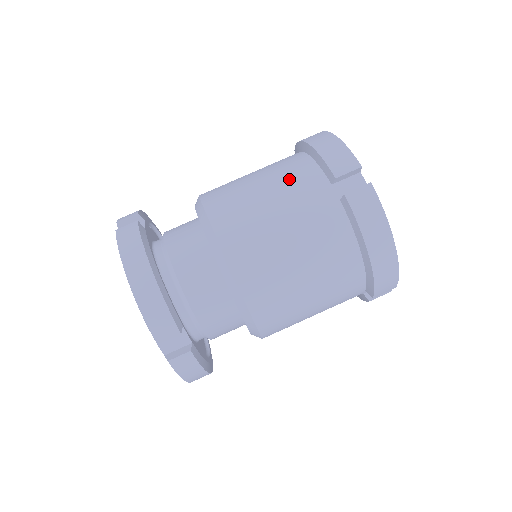
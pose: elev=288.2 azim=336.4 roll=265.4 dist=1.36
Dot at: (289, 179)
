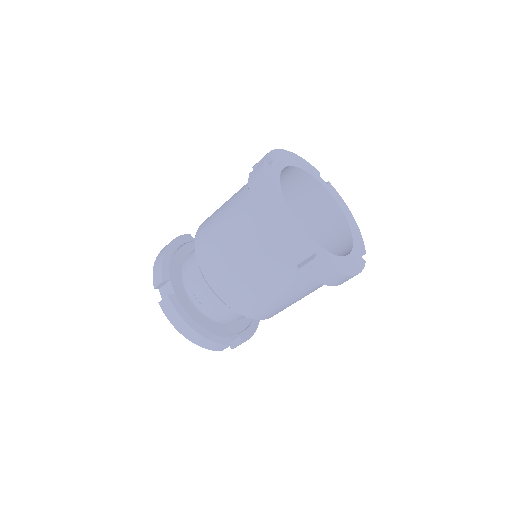
Dot at: (254, 253)
